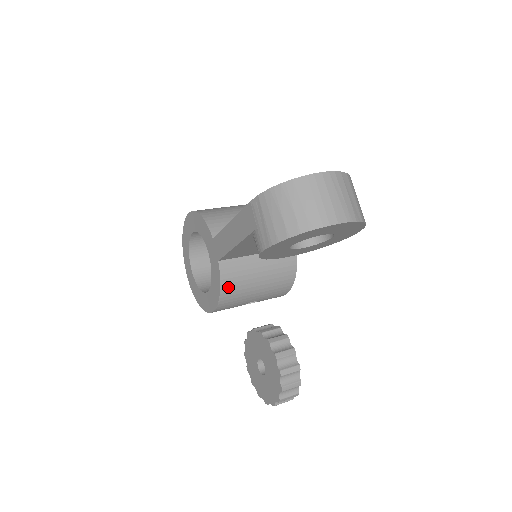
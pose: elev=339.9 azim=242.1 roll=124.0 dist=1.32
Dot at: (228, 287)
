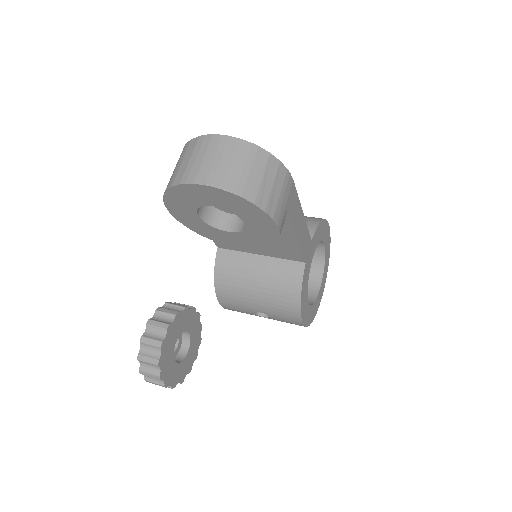
Dot at: (222, 278)
